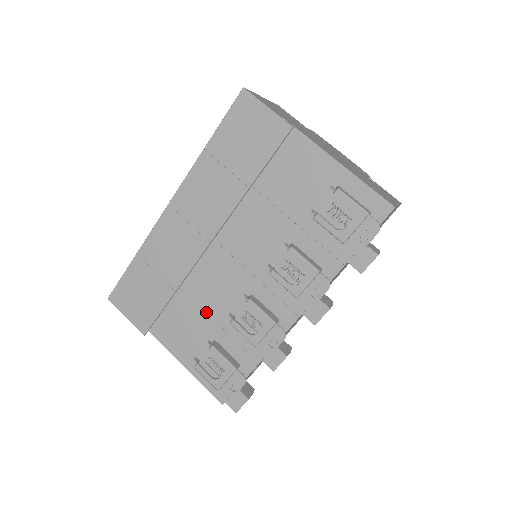
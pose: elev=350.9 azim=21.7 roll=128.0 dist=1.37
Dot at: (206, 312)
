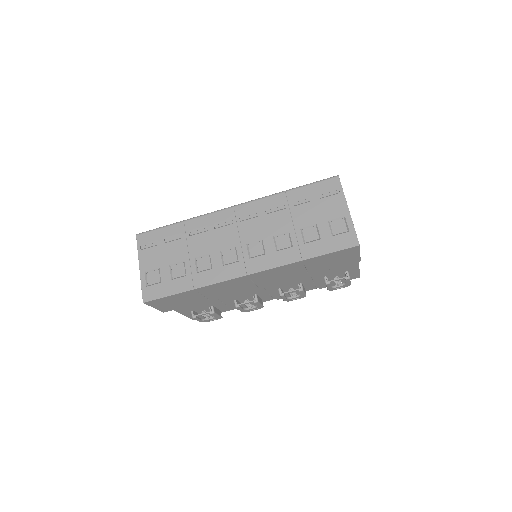
Dot at: (218, 299)
